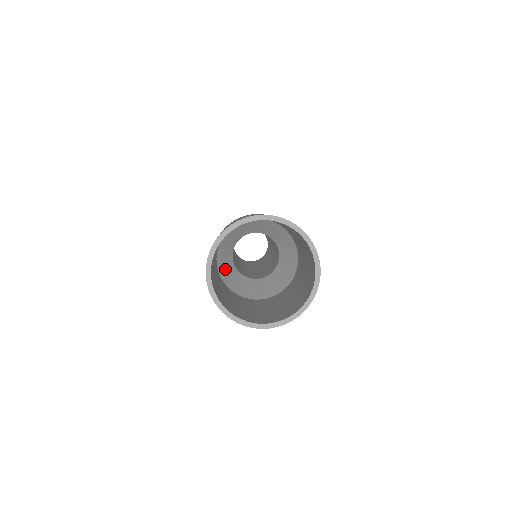
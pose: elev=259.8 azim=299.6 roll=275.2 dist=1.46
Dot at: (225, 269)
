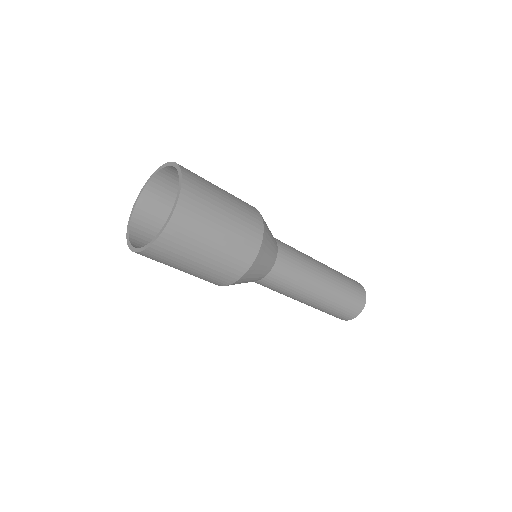
Dot at: occluded
